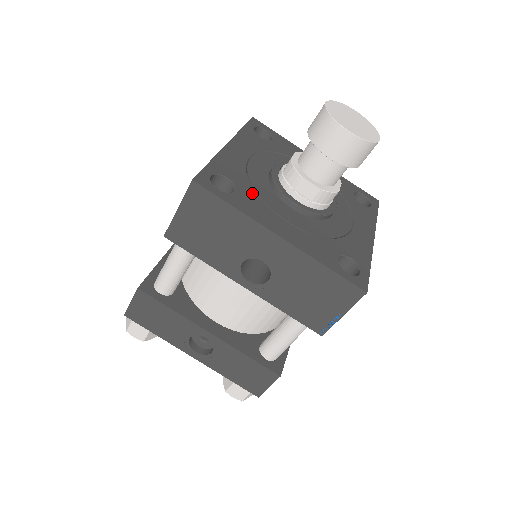
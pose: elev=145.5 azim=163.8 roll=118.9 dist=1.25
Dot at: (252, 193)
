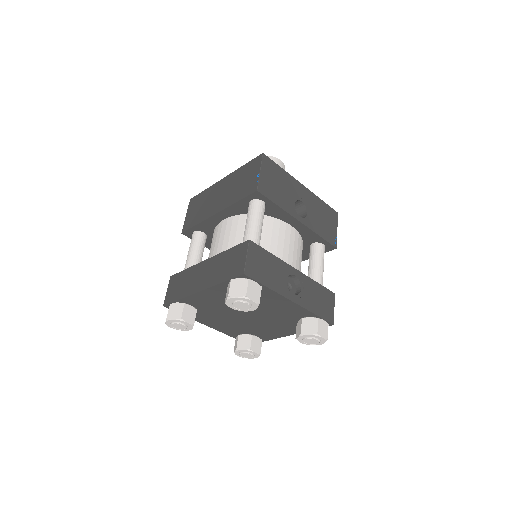
Dot at: occluded
